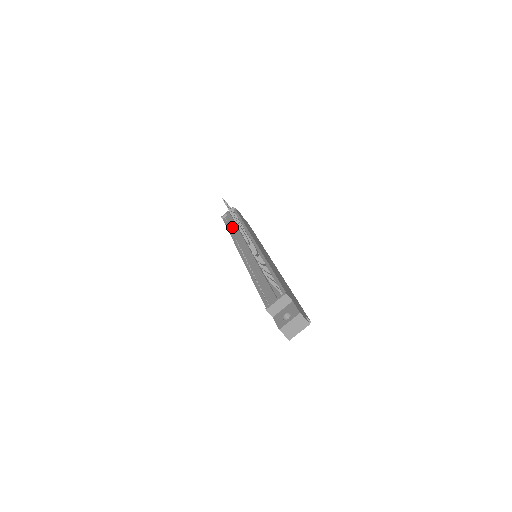
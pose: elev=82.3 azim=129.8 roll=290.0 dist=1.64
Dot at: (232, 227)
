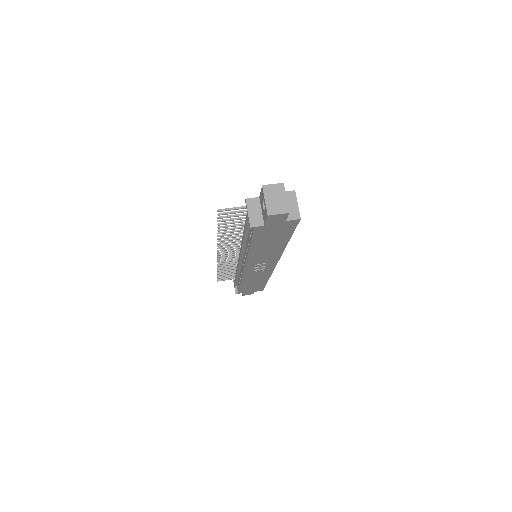
Dot at: occluded
